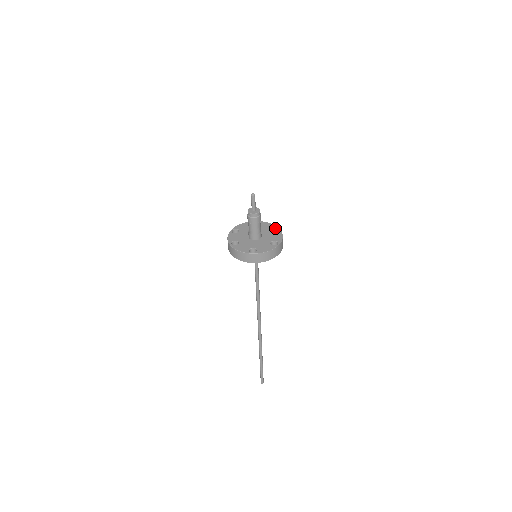
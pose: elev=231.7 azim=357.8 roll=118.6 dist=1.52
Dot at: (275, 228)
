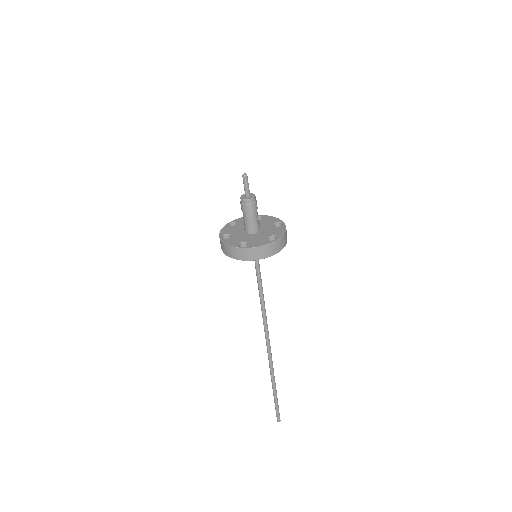
Dot at: (280, 223)
